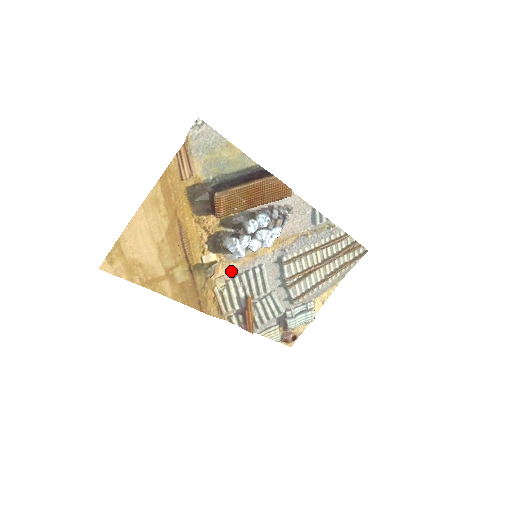
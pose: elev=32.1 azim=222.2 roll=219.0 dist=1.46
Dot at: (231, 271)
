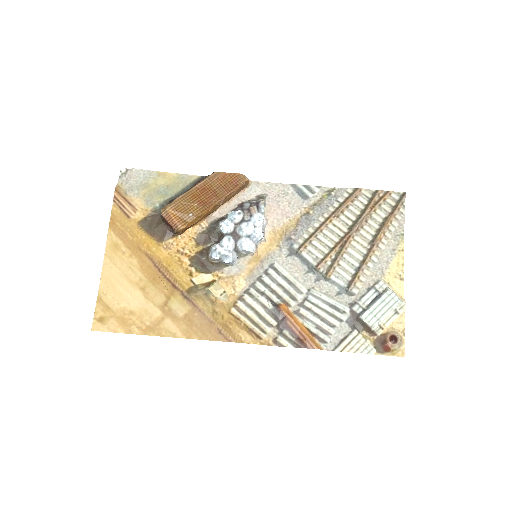
Dot at: (240, 285)
